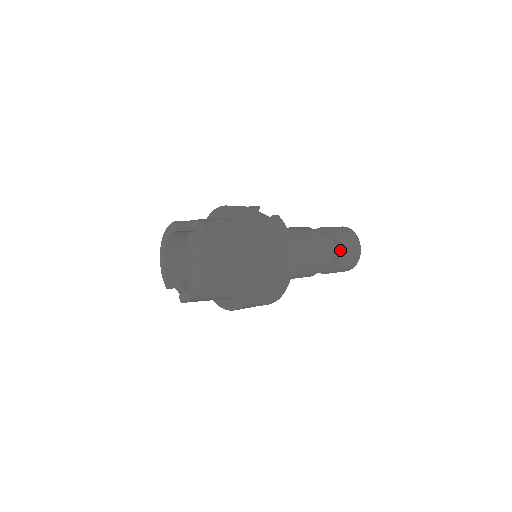
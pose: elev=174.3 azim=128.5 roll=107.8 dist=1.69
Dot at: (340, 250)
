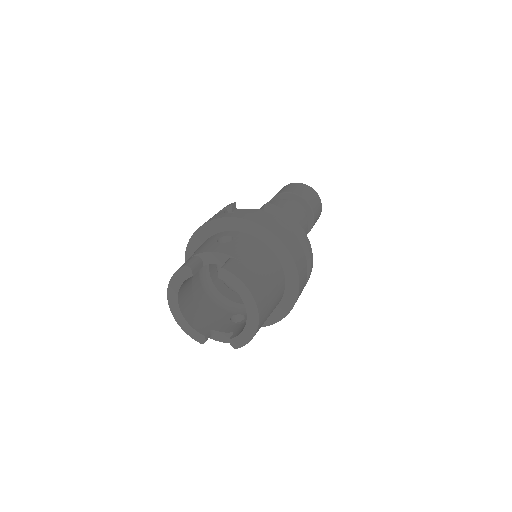
Dot at: (311, 208)
